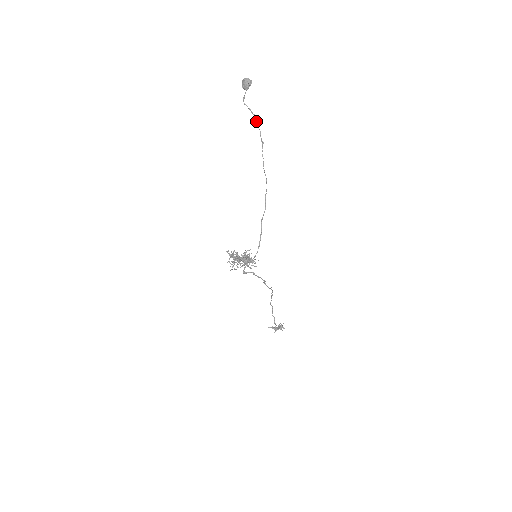
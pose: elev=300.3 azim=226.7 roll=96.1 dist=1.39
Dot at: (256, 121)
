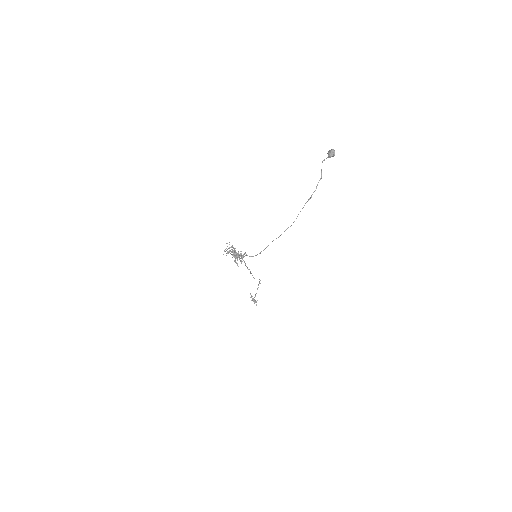
Dot at: occluded
